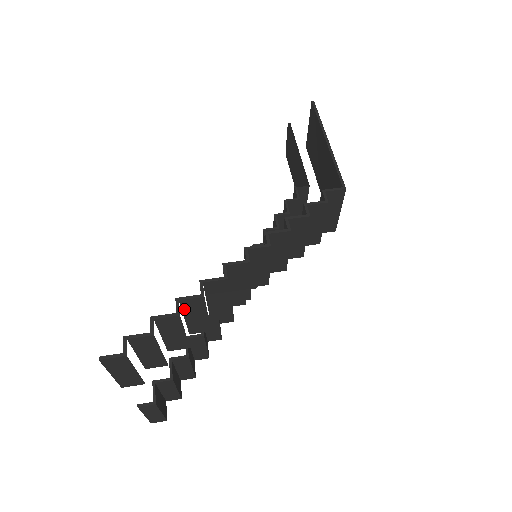
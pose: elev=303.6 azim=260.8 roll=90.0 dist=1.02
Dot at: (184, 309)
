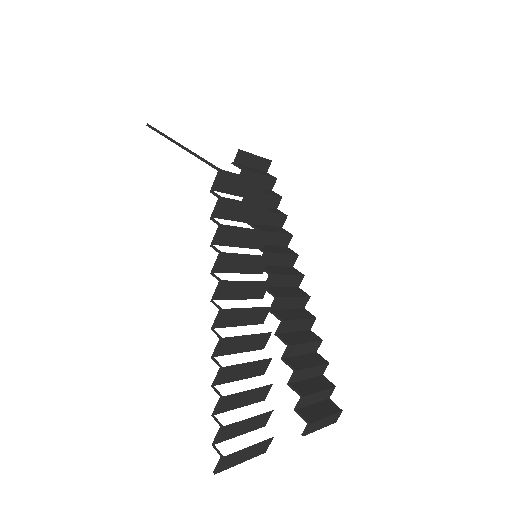
Dot at: (228, 381)
